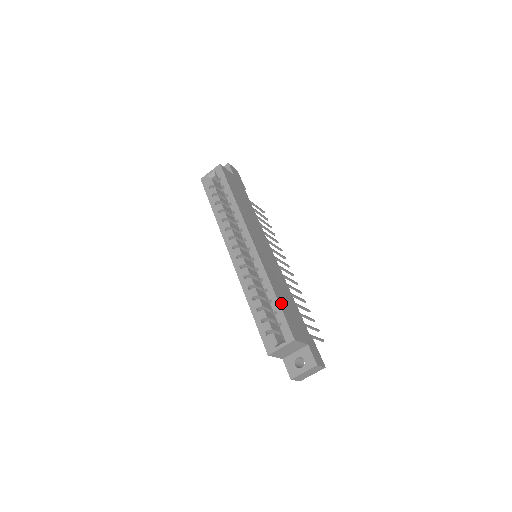
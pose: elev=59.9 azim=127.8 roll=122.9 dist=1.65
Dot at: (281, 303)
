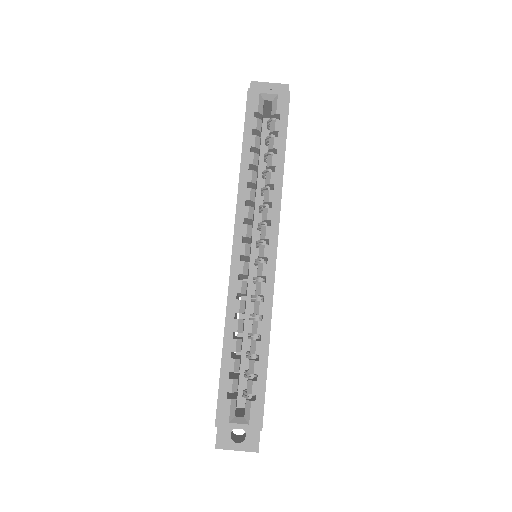
Dot at: (267, 365)
